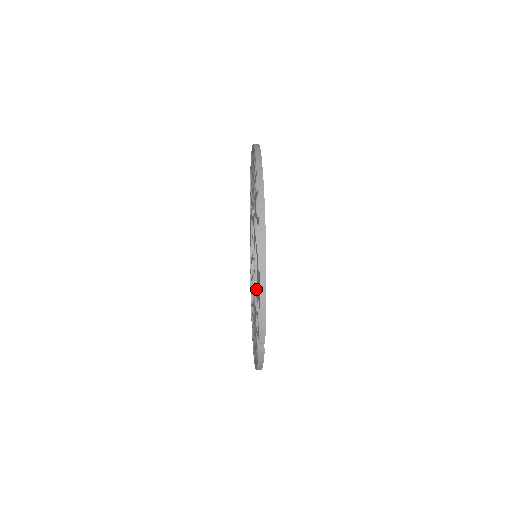
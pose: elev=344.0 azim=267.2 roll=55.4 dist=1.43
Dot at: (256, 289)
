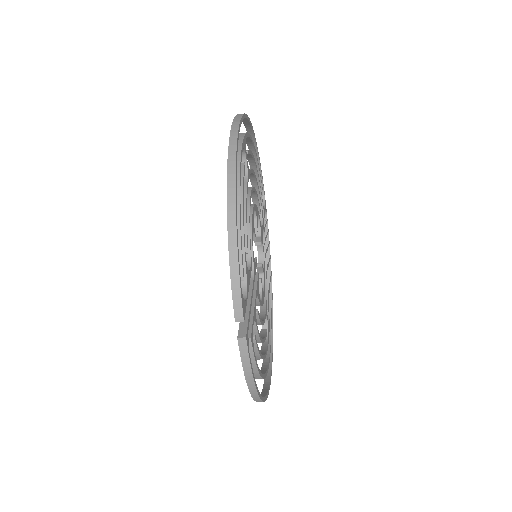
Dot at: occluded
